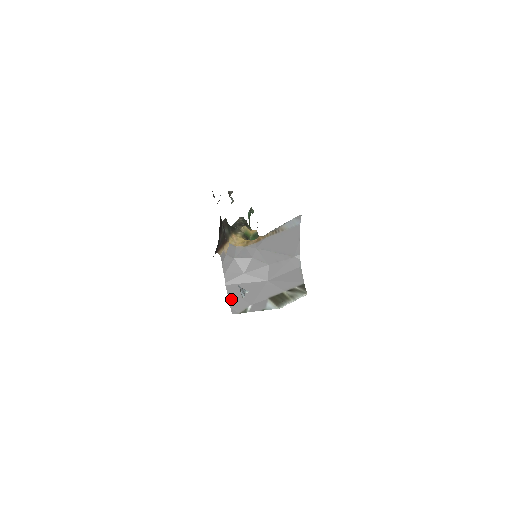
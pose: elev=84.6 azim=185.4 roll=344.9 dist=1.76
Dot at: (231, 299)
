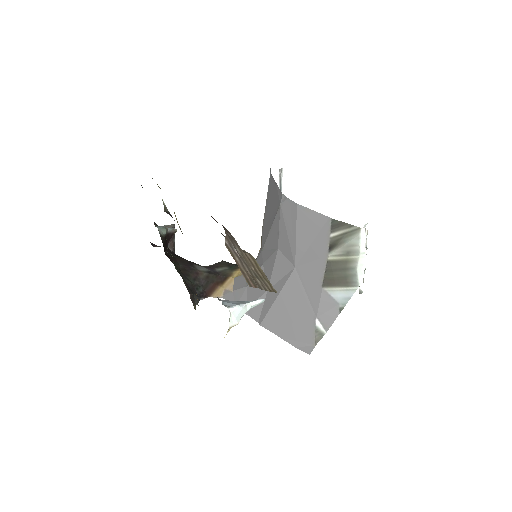
Dot at: (285, 336)
